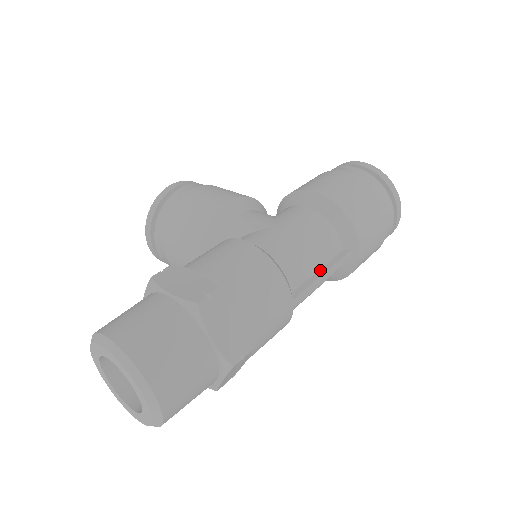
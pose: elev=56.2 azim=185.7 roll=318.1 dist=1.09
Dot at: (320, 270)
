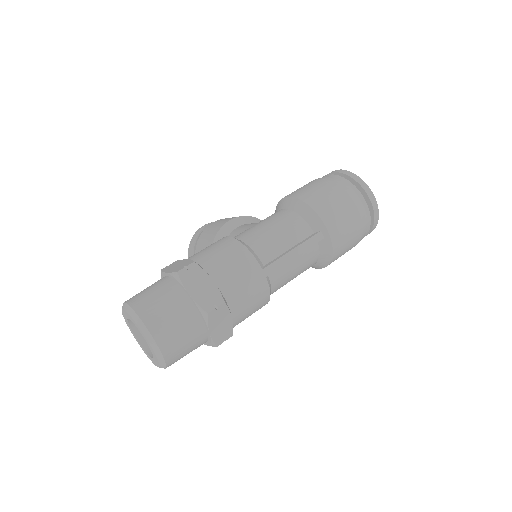
Dot at: (291, 248)
